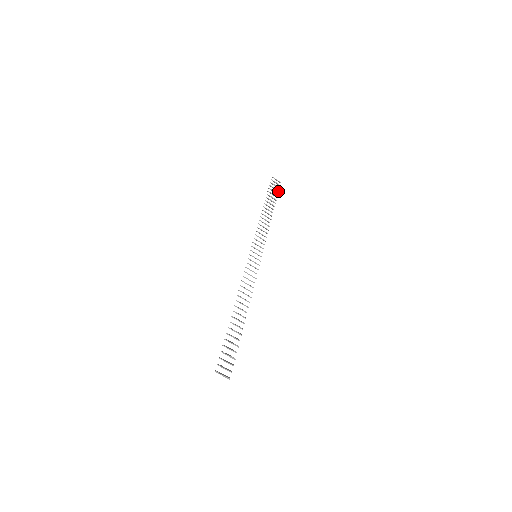
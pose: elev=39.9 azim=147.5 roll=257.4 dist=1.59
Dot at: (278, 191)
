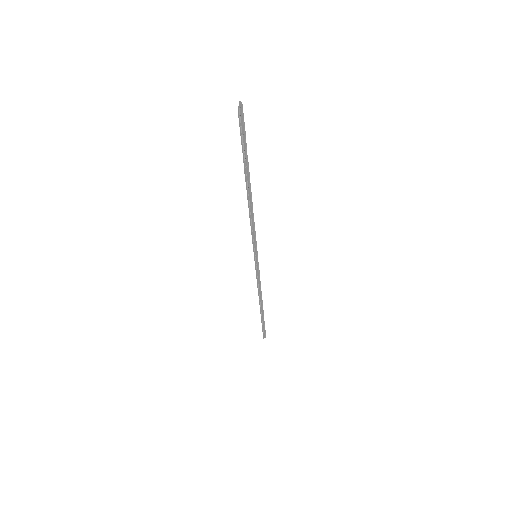
Dot at: (264, 329)
